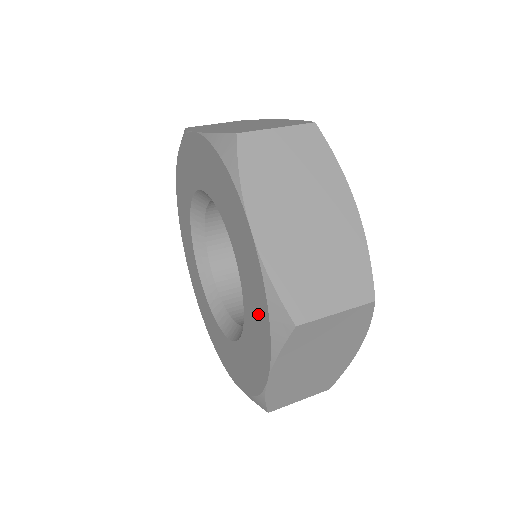
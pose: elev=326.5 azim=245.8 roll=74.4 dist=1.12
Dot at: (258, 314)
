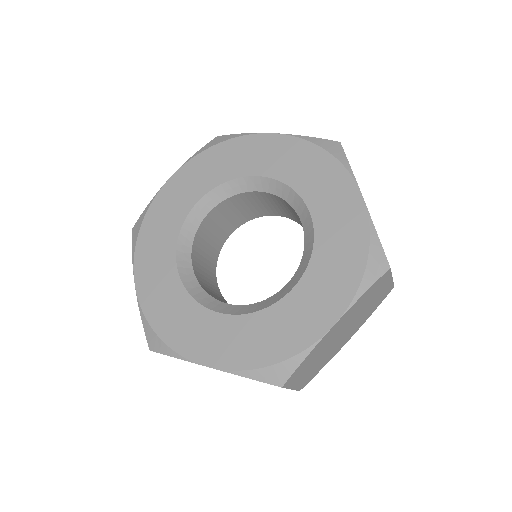
Dot at: (344, 262)
